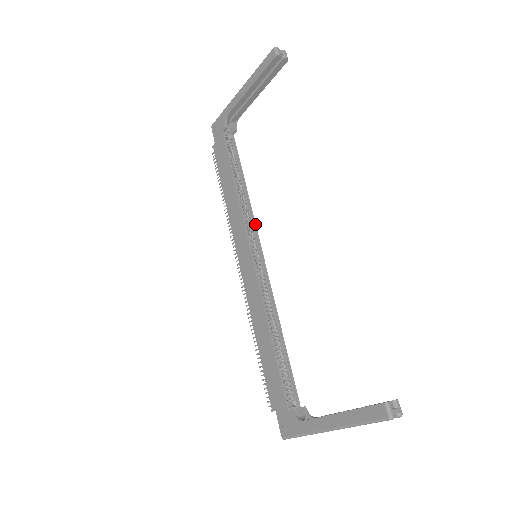
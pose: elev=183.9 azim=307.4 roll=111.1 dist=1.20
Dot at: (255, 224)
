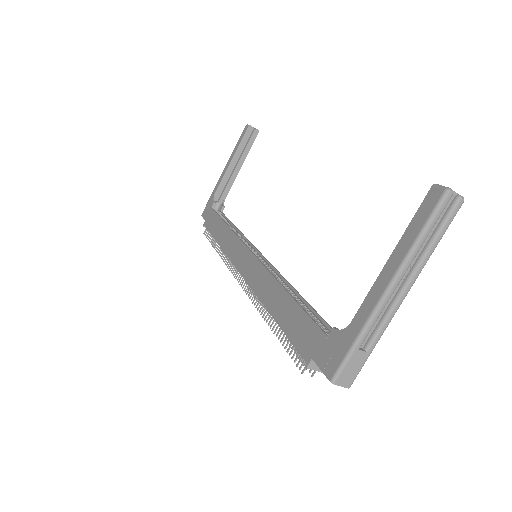
Dot at: (251, 243)
